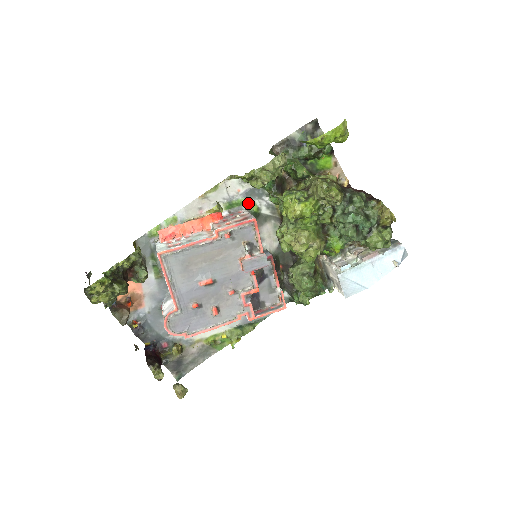
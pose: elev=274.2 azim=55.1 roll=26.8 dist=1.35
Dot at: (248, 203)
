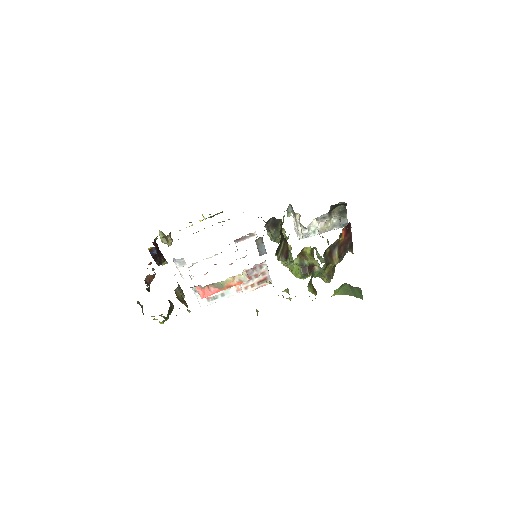
Dot at: occluded
